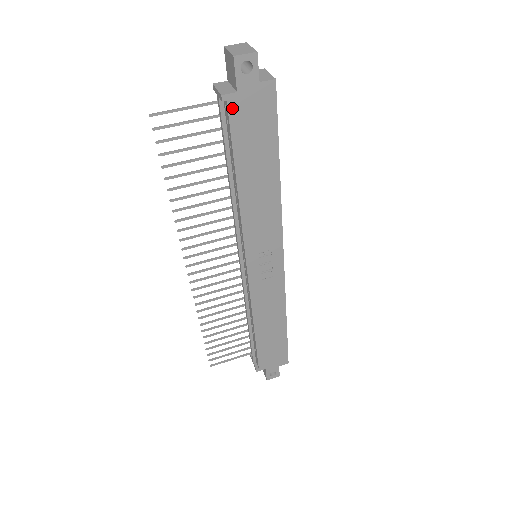
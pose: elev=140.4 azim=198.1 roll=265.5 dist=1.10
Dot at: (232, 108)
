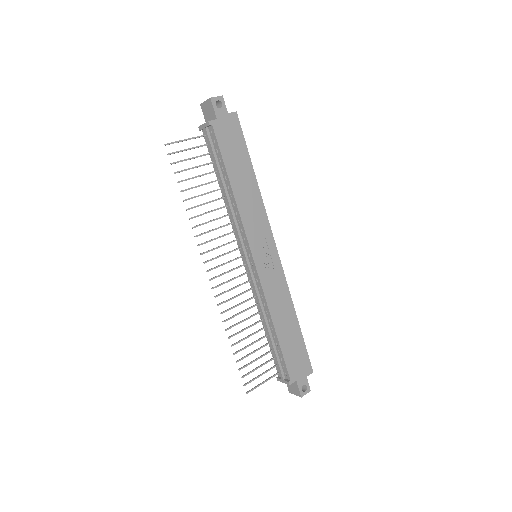
Dot at: (216, 129)
